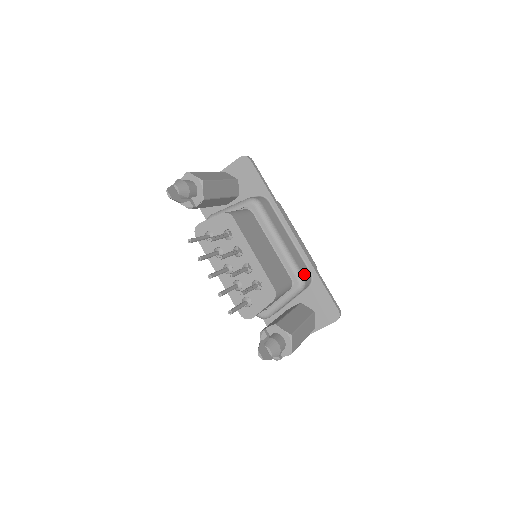
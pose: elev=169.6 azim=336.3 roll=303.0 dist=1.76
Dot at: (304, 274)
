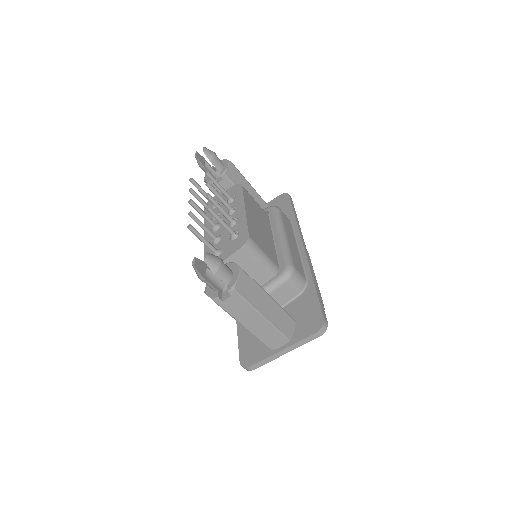
Dot at: (296, 267)
